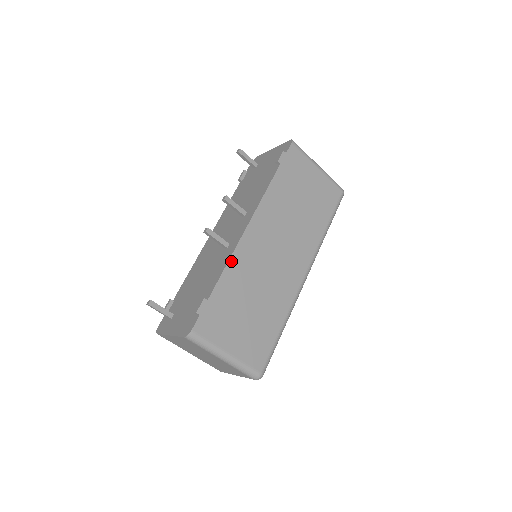
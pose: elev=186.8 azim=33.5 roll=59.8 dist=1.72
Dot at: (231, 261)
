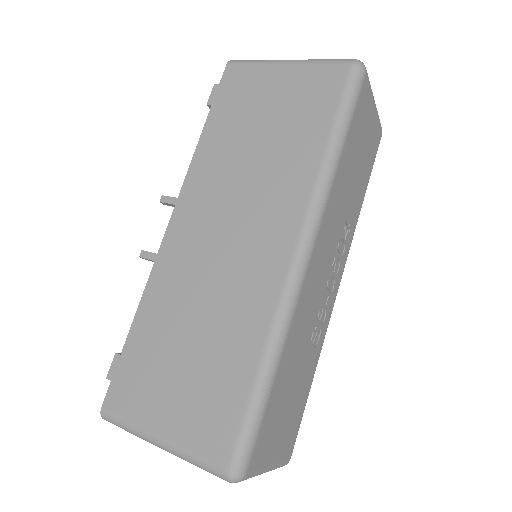
Dot at: (150, 283)
